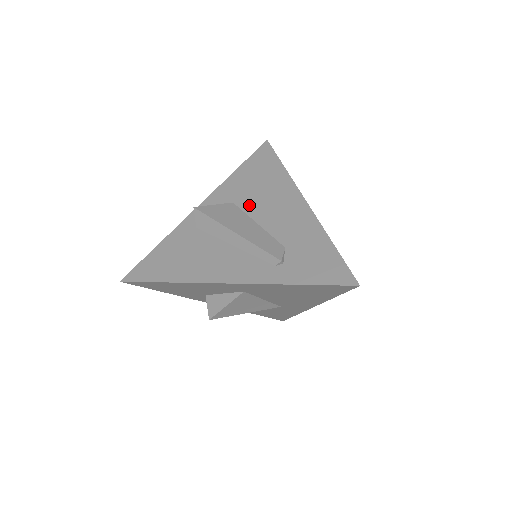
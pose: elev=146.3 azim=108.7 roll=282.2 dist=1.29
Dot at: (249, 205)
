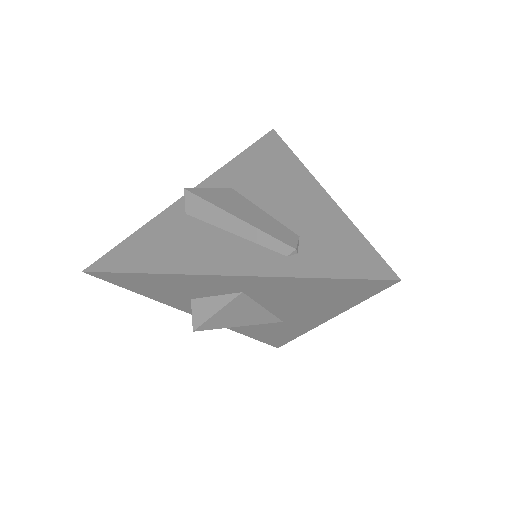
Dot at: (252, 191)
